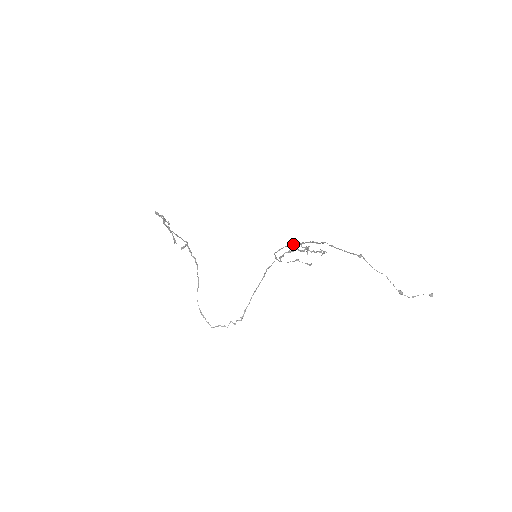
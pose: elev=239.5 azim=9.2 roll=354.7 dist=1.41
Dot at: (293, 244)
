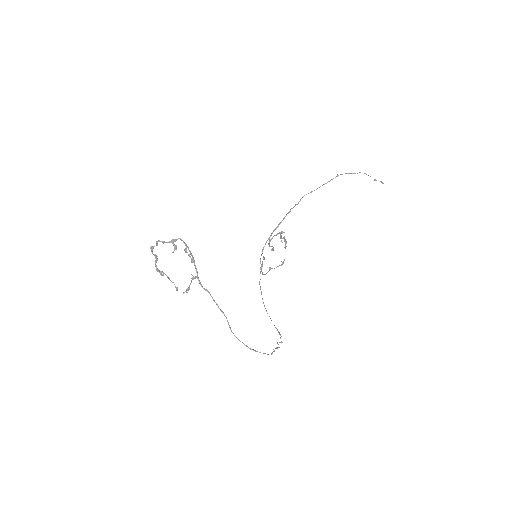
Dot at: (273, 231)
